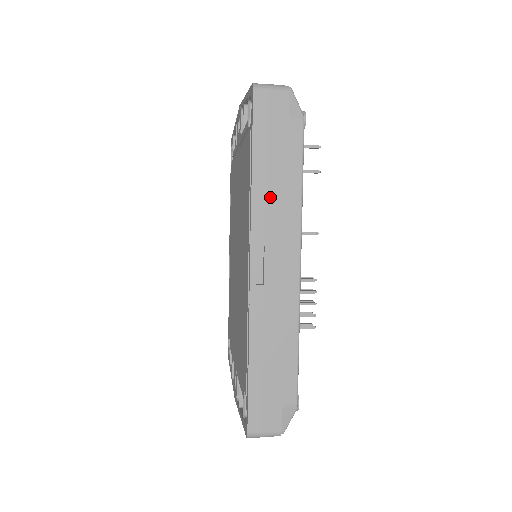
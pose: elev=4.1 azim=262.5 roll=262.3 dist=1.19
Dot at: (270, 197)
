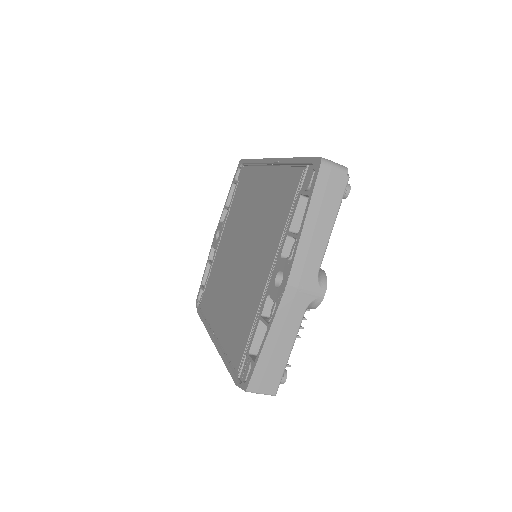
Dot at: occluded
